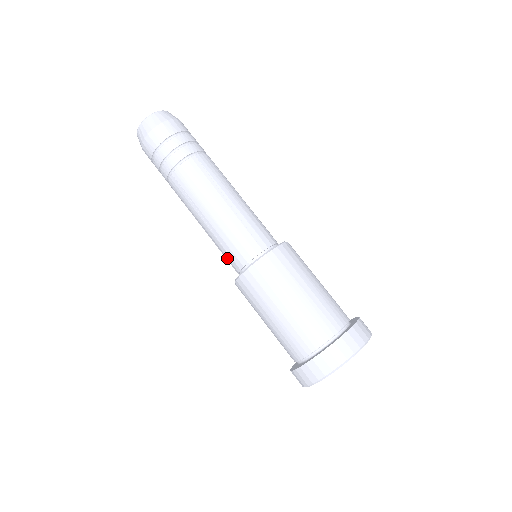
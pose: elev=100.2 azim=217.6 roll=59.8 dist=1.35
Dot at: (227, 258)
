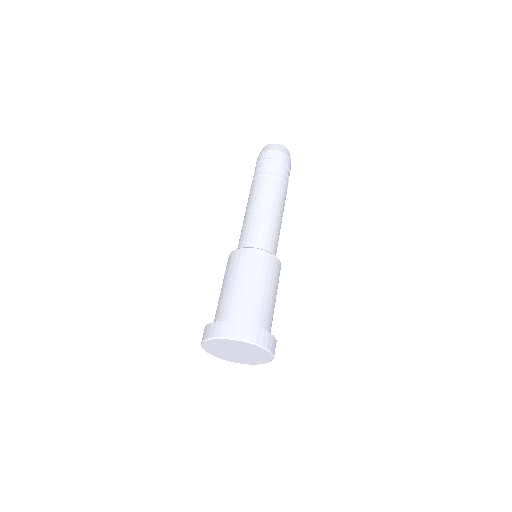
Dot at: (241, 239)
